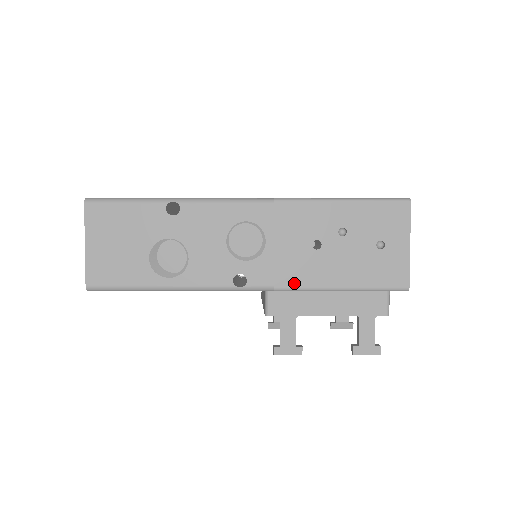
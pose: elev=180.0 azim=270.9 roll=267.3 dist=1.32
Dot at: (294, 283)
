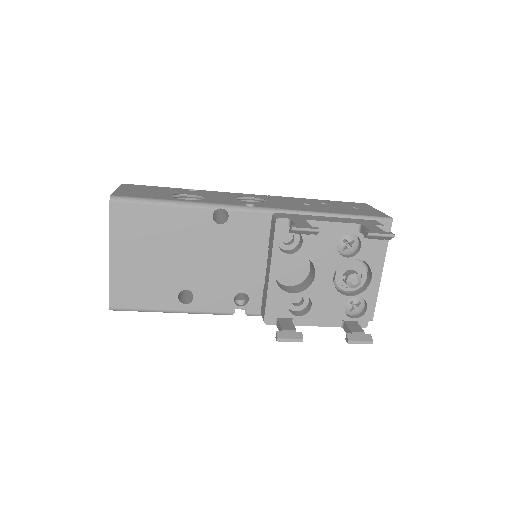
Dot at: (296, 209)
